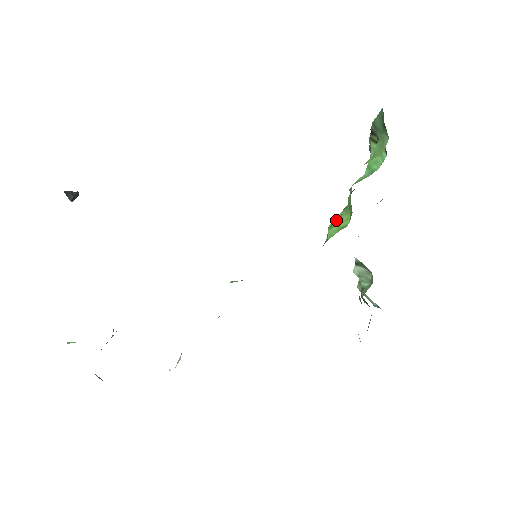
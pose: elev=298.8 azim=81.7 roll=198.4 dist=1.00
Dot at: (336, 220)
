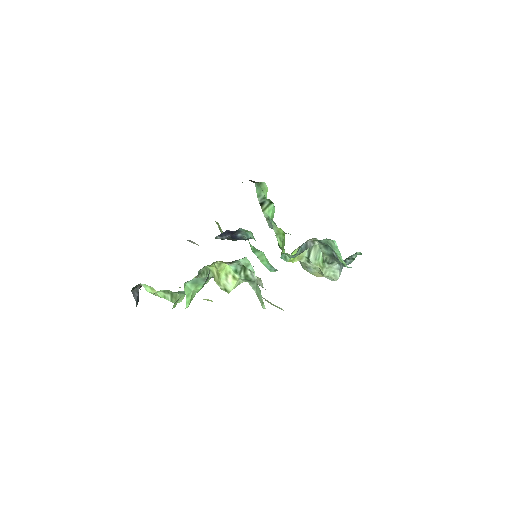
Dot at: occluded
